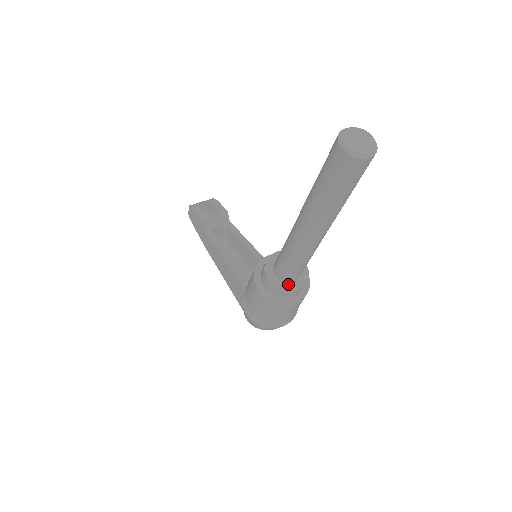
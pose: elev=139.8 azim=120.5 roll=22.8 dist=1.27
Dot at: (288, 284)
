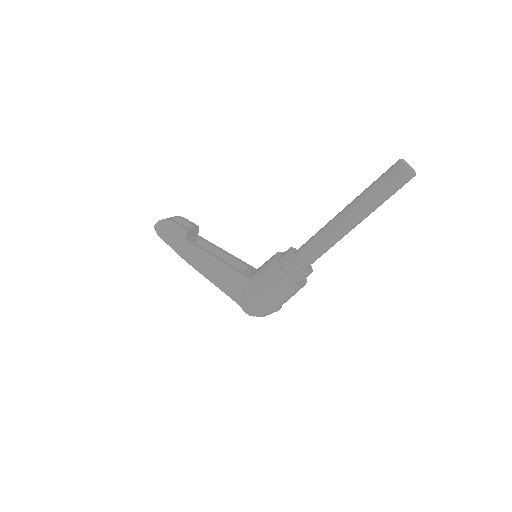
Dot at: (306, 269)
